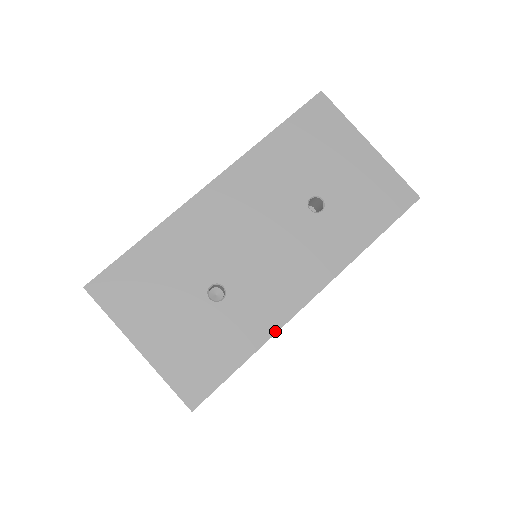
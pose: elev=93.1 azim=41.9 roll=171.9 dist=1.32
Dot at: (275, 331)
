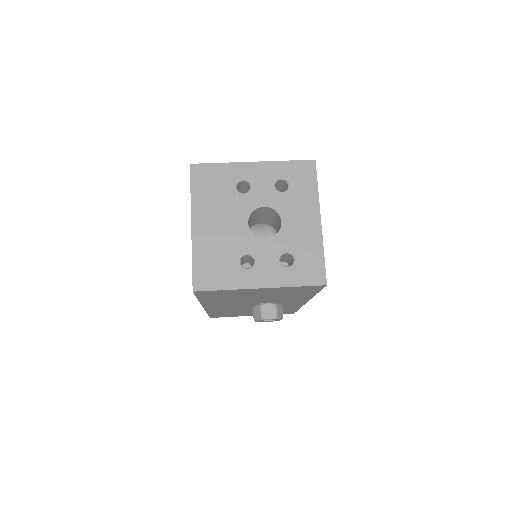
Dot at: occluded
